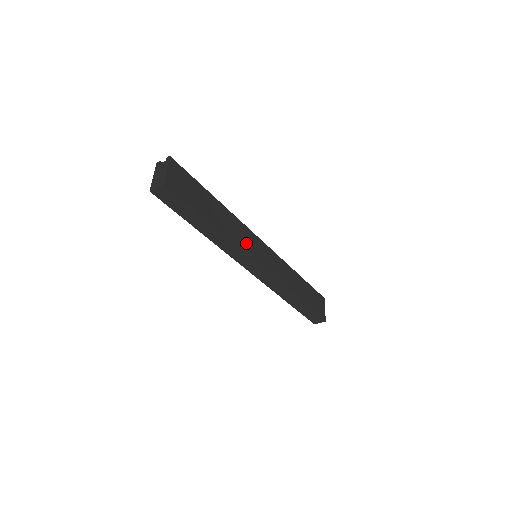
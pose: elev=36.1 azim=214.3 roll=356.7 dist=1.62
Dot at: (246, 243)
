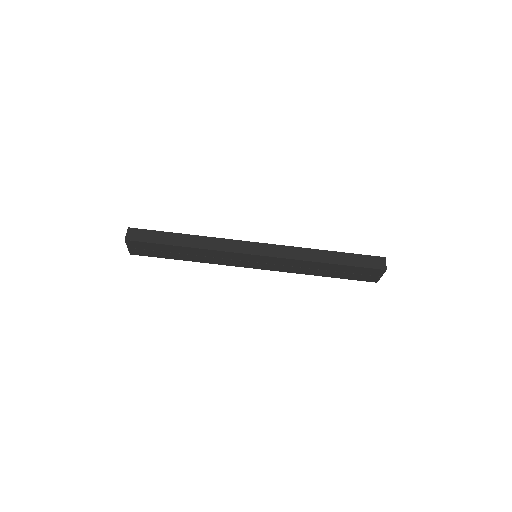
Dot at: occluded
